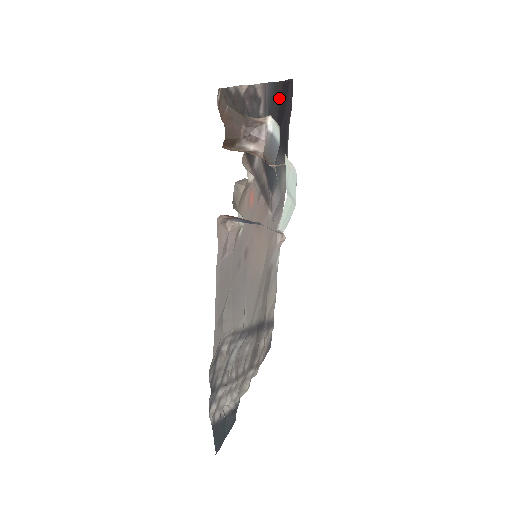
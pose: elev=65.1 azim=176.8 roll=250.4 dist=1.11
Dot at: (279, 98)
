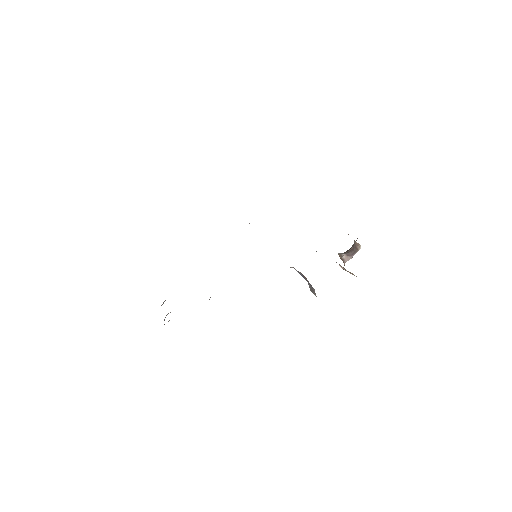
Dot at: occluded
